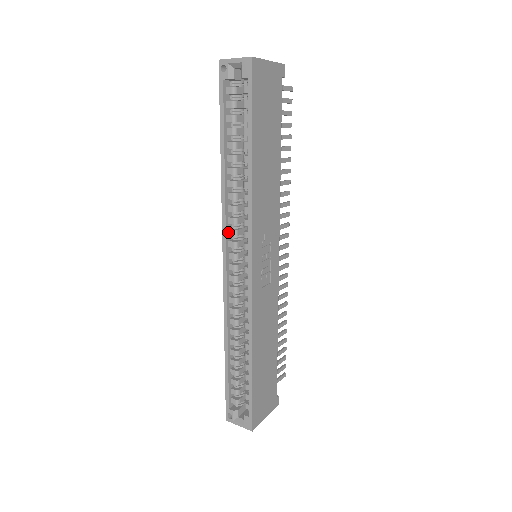
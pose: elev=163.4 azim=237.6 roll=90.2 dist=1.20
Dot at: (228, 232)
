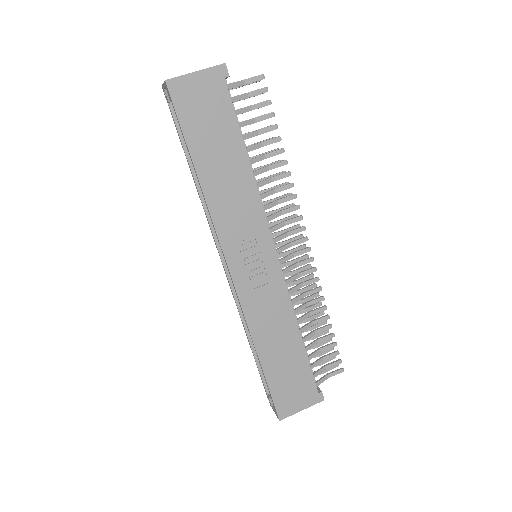
Dot at: occluded
